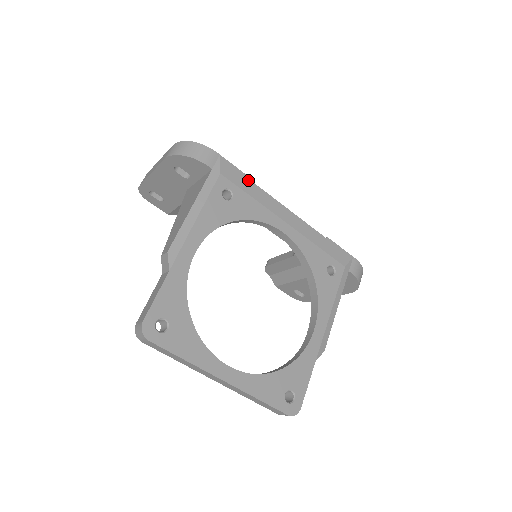
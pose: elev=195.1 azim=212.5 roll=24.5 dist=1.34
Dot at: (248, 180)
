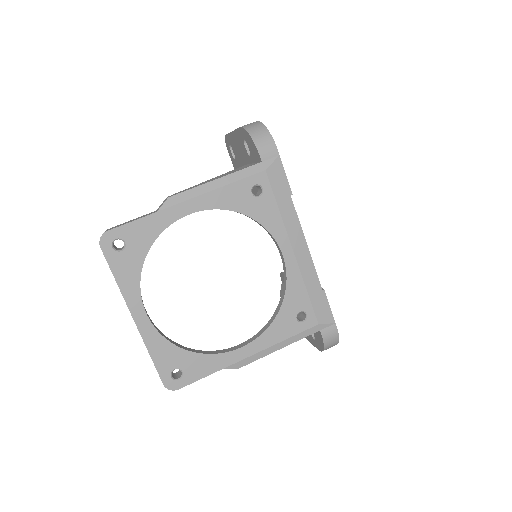
Dot at: (288, 192)
